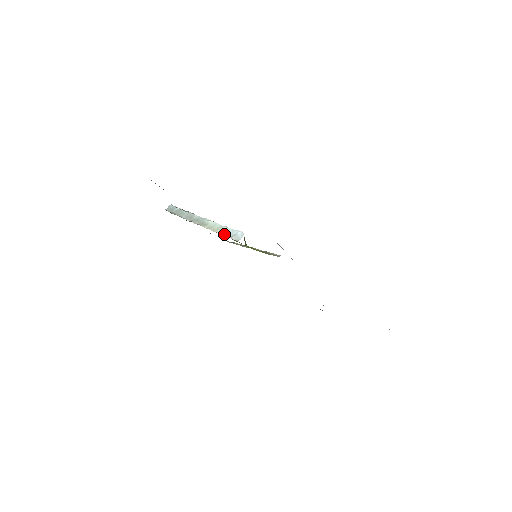
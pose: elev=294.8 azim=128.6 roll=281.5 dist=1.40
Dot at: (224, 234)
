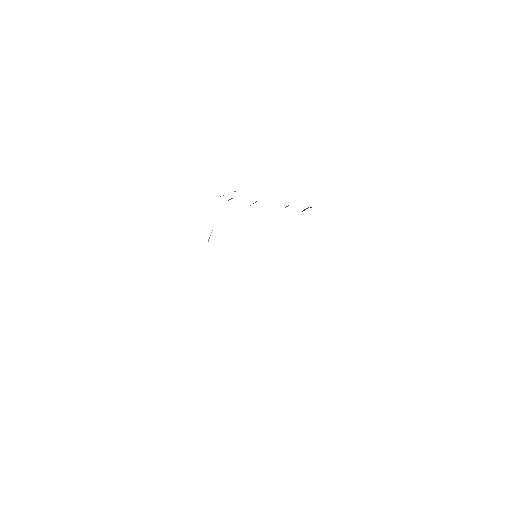
Dot at: occluded
